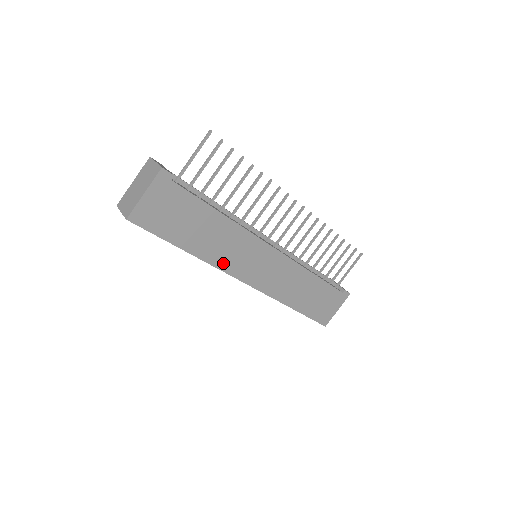
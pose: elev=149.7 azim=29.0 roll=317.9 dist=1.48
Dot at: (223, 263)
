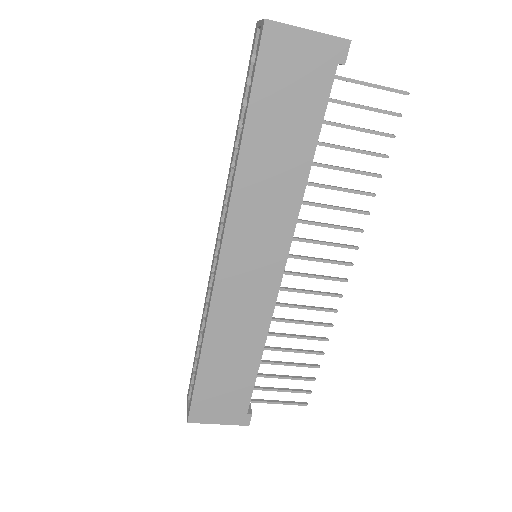
Dot at: (241, 204)
